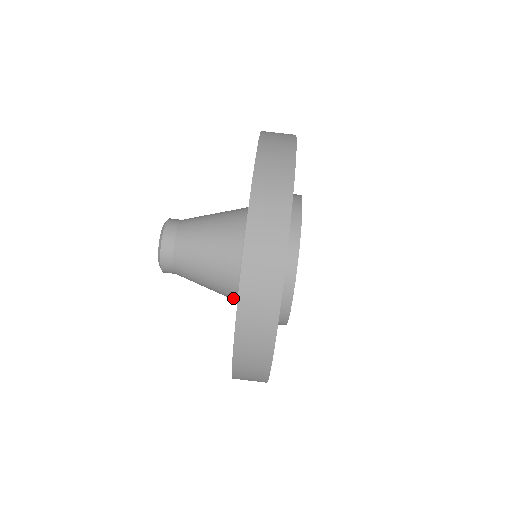
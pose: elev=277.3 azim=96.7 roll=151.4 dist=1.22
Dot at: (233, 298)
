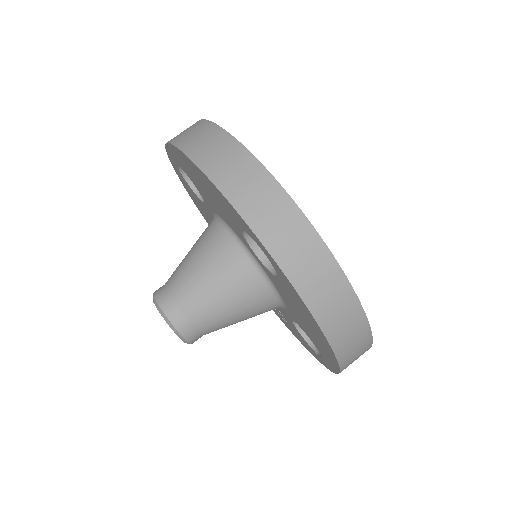
Dot at: occluded
